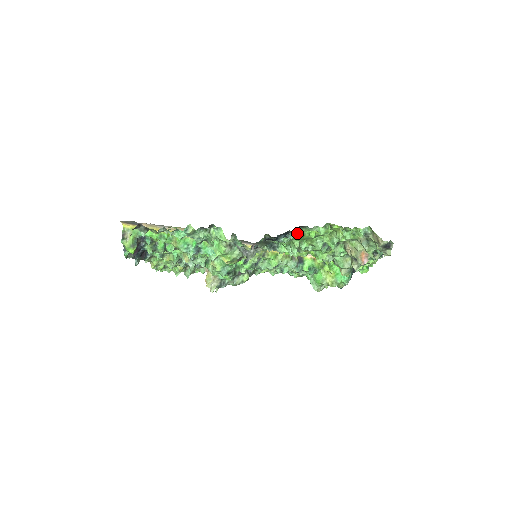
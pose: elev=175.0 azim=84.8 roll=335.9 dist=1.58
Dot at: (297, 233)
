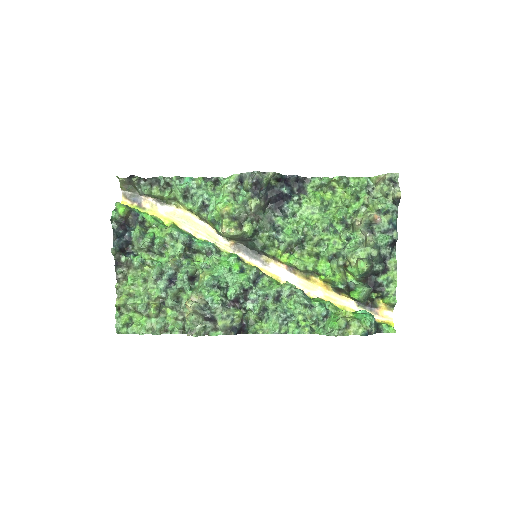
Dot at: (302, 194)
